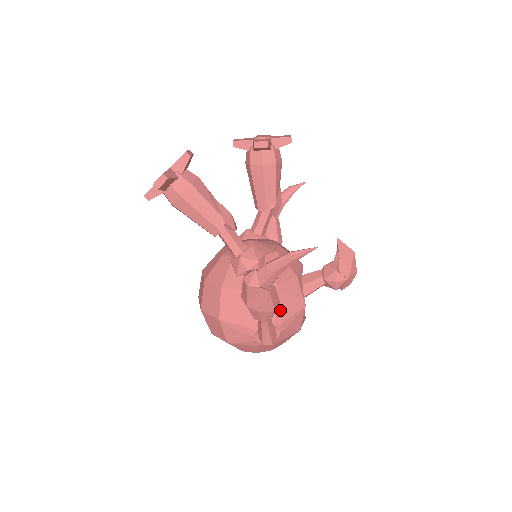
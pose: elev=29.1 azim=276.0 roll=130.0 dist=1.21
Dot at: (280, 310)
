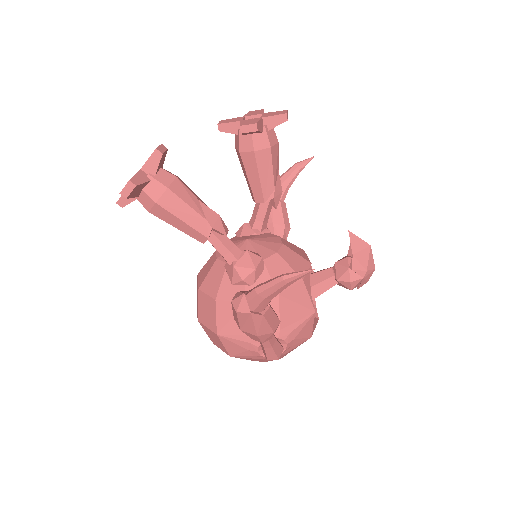
Dot at: (285, 321)
